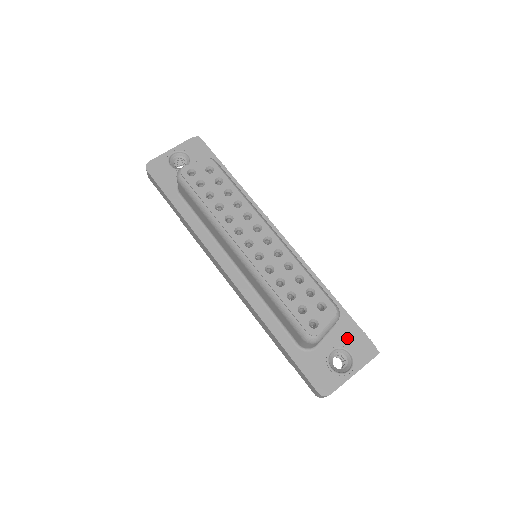
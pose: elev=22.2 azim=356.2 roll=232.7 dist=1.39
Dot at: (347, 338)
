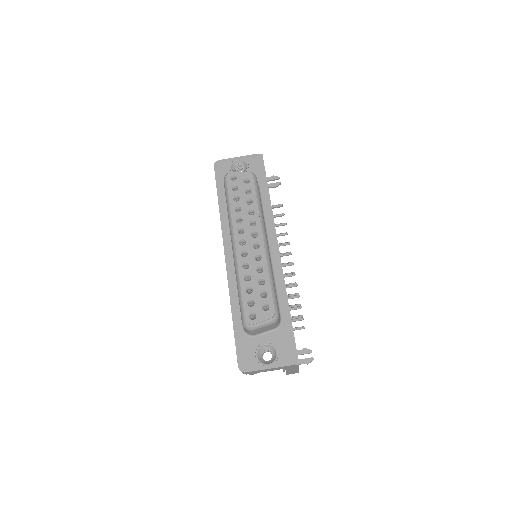
Dot at: (281, 342)
